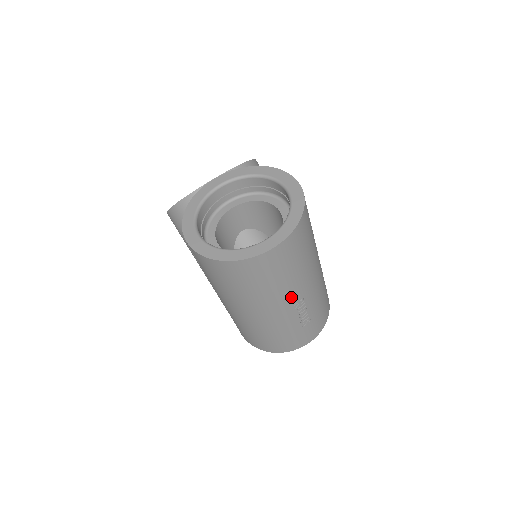
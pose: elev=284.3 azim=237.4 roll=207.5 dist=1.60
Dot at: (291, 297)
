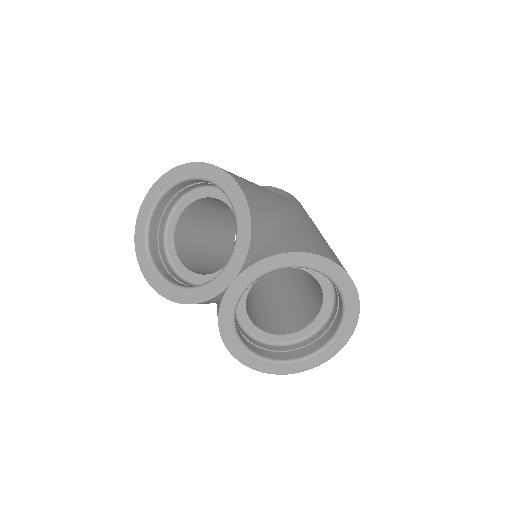
Dot at: occluded
